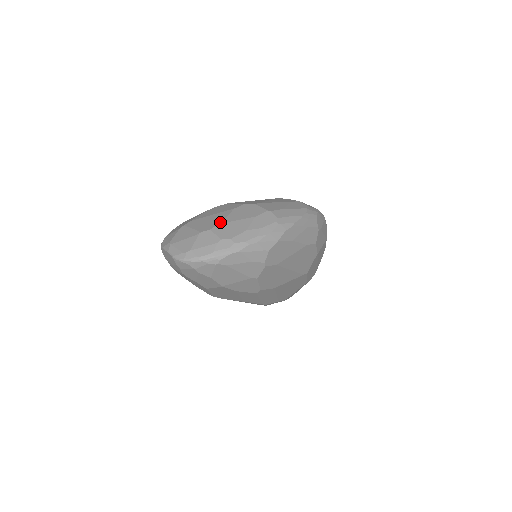
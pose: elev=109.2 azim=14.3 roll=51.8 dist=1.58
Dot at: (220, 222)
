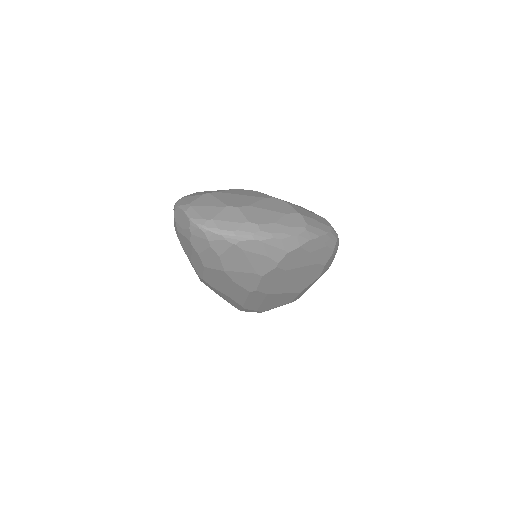
Dot at: (250, 204)
